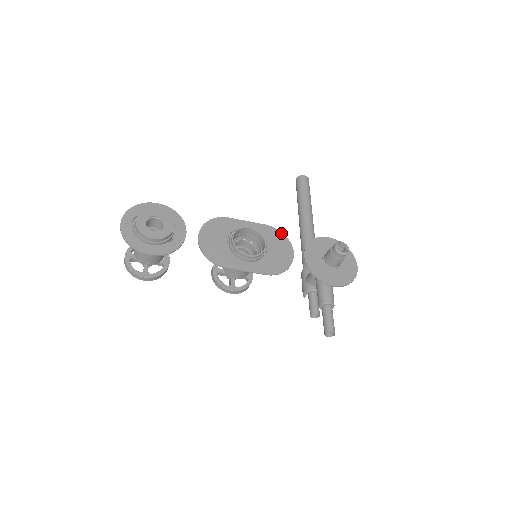
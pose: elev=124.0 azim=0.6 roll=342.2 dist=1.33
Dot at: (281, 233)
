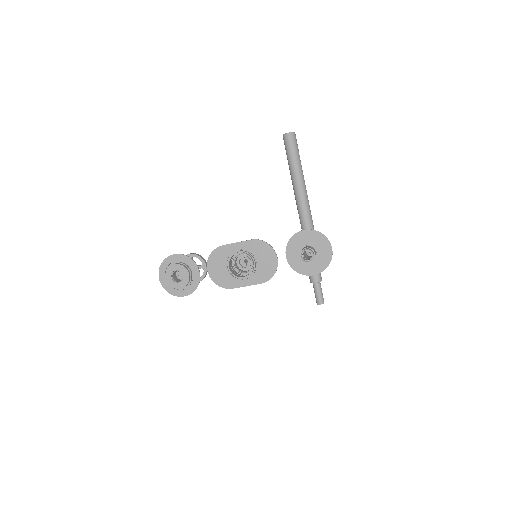
Dot at: (264, 243)
